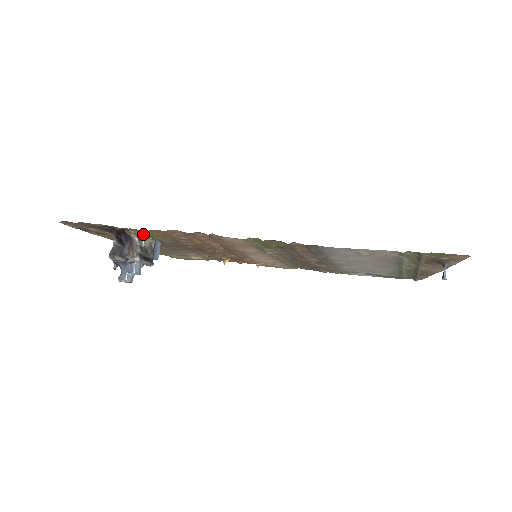
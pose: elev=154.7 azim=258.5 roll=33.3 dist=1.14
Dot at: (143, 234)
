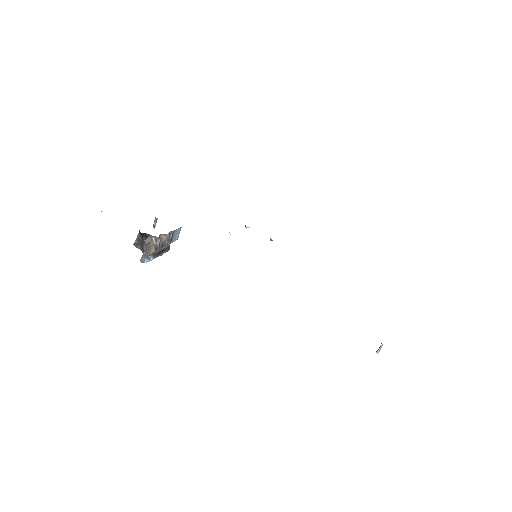
Dot at: (158, 237)
